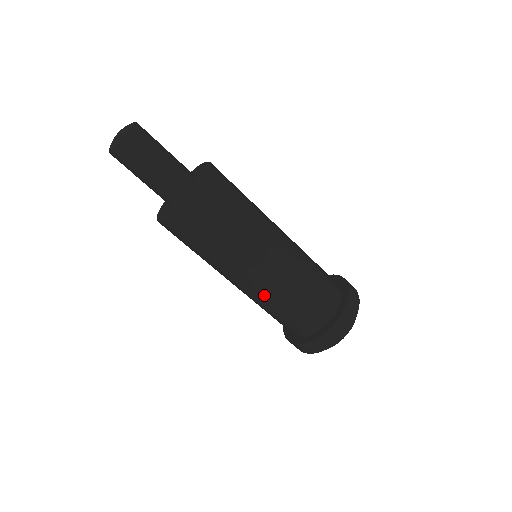
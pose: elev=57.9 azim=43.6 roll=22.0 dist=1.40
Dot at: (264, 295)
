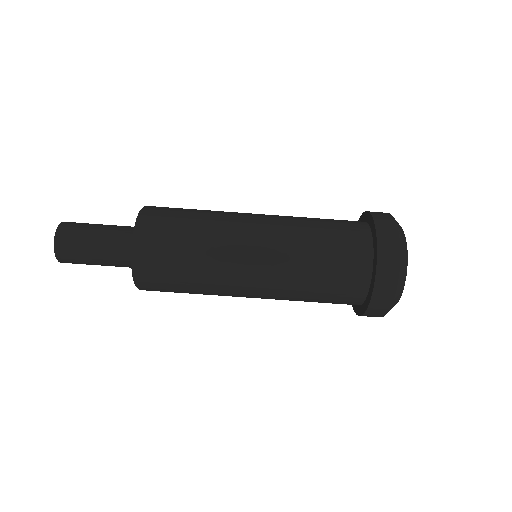
Dot at: (284, 261)
